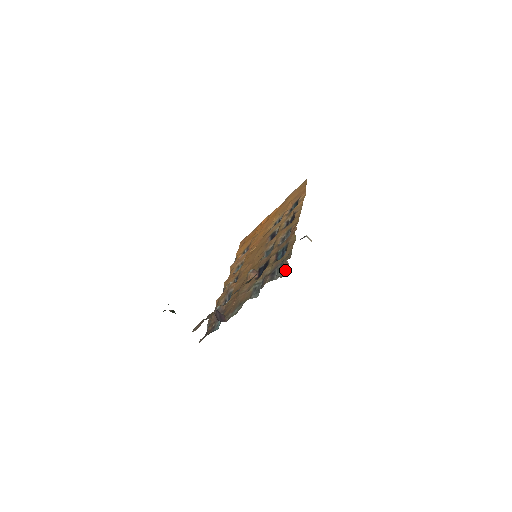
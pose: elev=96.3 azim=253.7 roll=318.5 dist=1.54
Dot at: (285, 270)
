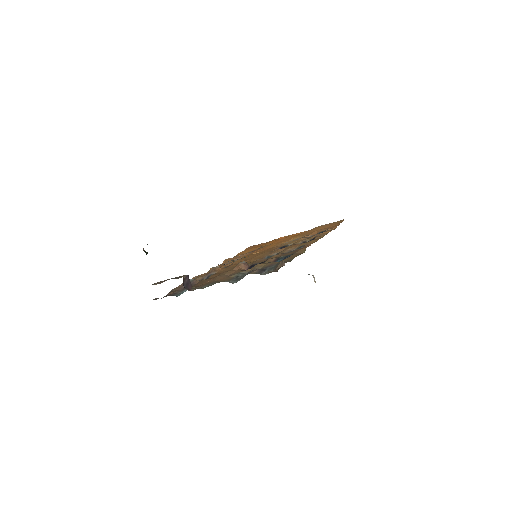
Dot at: (277, 268)
